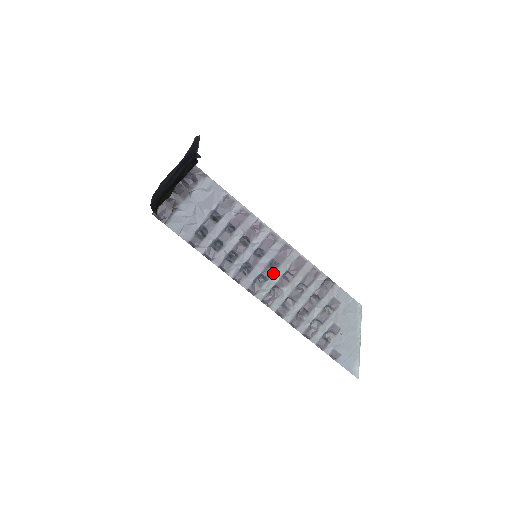
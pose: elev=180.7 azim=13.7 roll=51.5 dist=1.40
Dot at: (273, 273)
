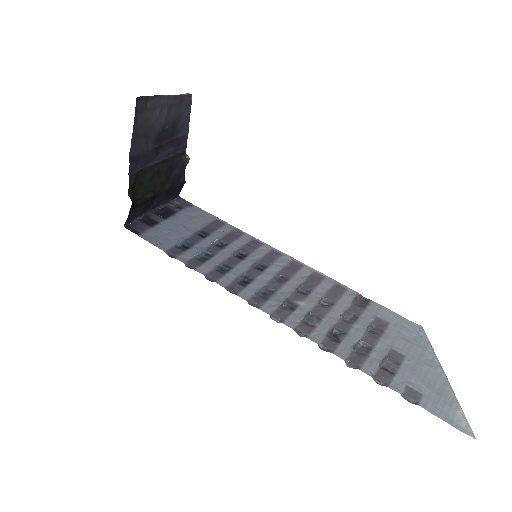
Dot at: (282, 286)
